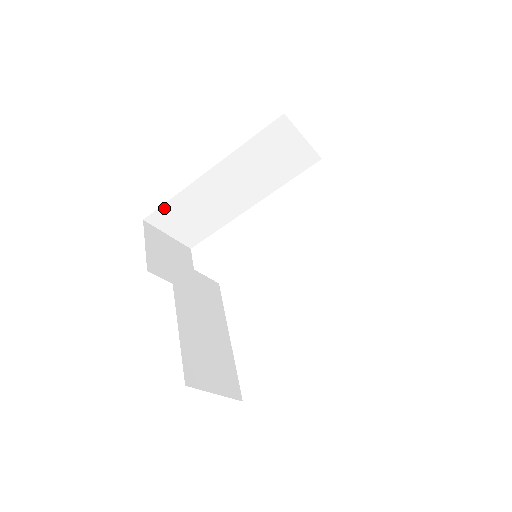
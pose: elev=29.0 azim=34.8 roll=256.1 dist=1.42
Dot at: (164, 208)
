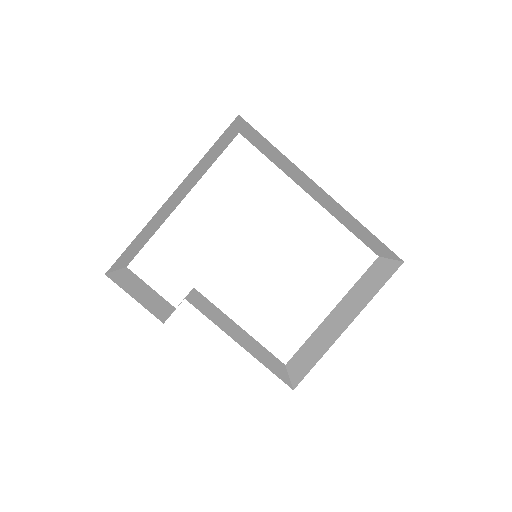
Dot at: (125, 251)
